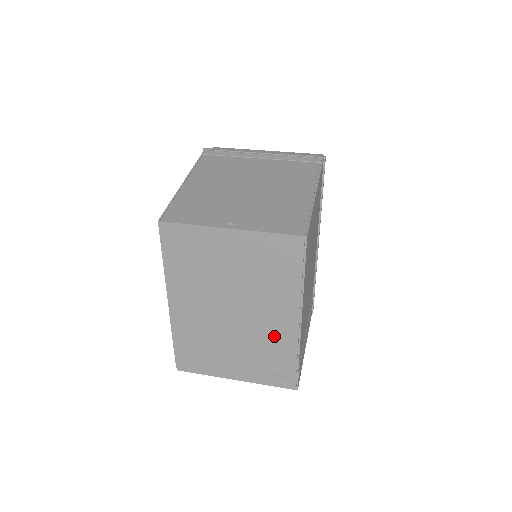
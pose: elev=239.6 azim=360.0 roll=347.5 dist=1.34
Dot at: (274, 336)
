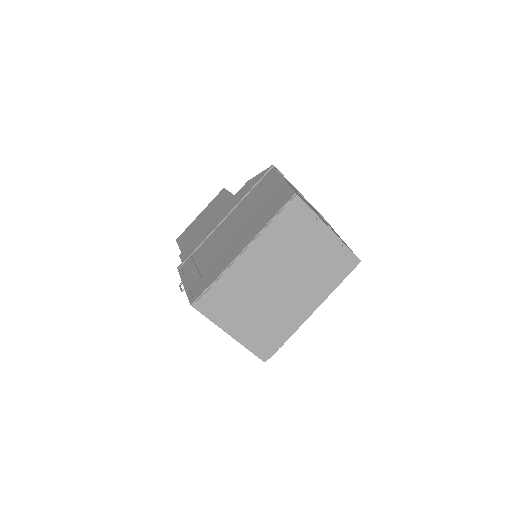
Dot at: (290, 313)
